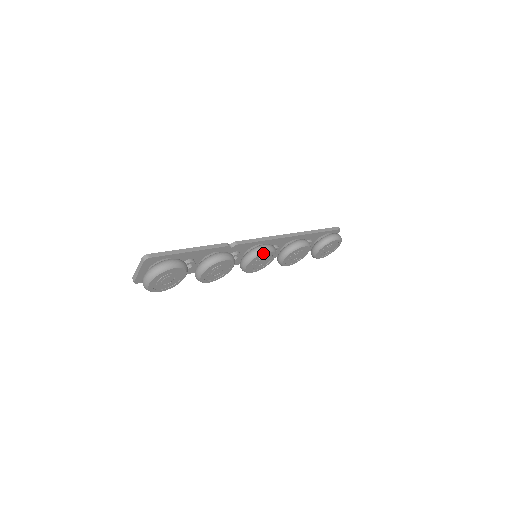
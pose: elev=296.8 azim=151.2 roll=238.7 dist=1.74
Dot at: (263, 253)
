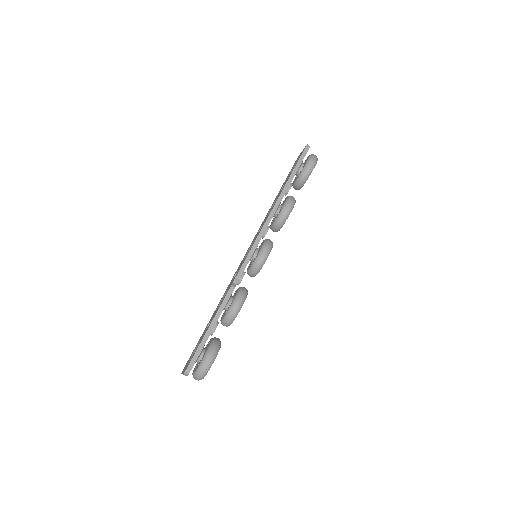
Dot at: occluded
